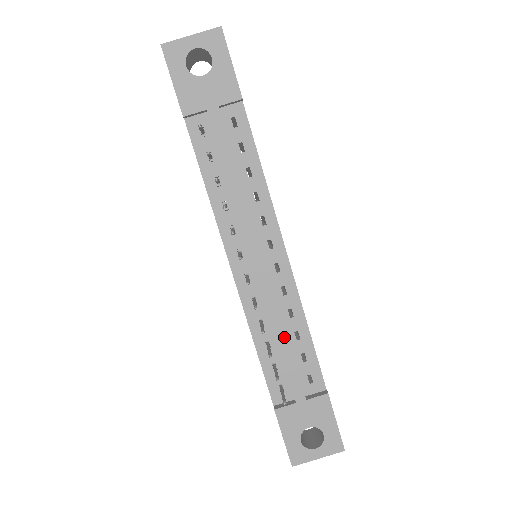
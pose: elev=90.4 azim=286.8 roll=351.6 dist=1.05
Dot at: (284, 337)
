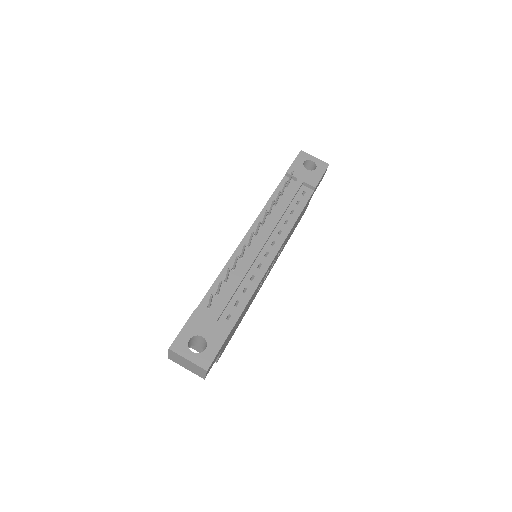
Dot at: (239, 281)
